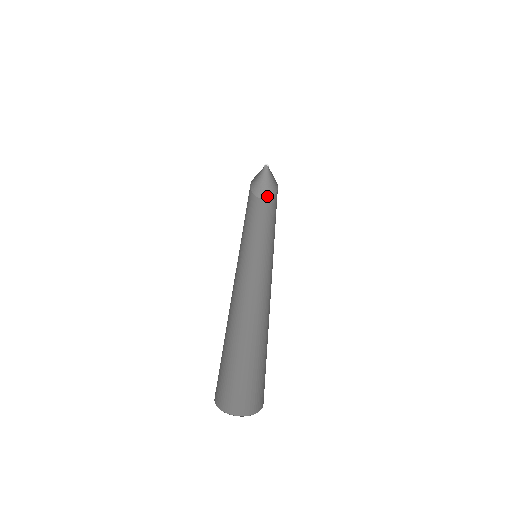
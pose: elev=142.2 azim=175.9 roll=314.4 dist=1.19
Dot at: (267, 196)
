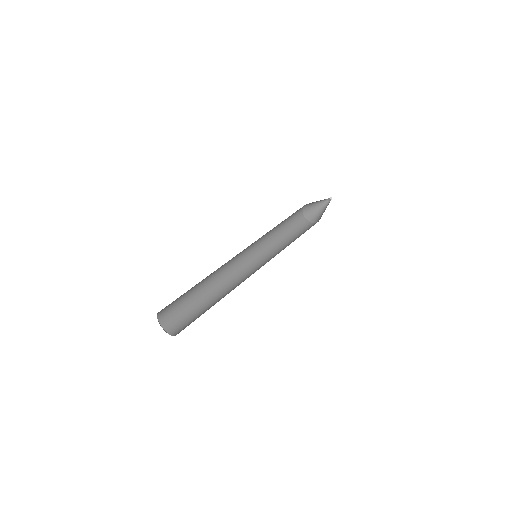
Dot at: (317, 221)
